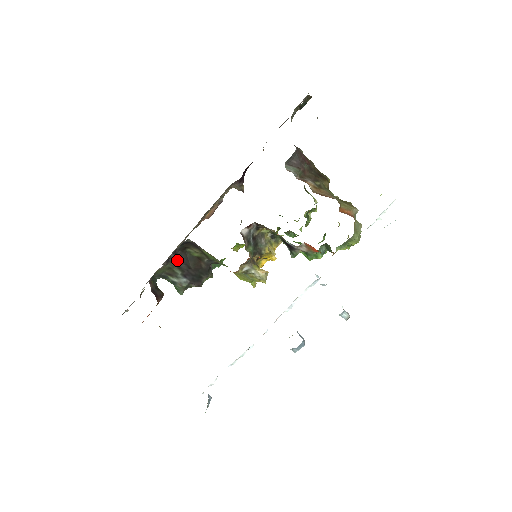
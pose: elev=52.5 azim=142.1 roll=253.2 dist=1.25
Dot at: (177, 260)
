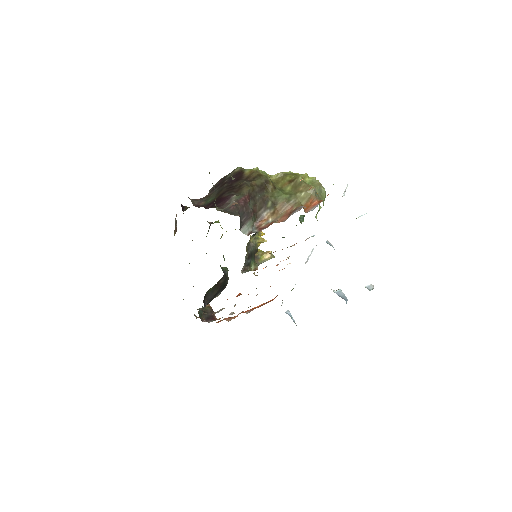
Dot at: (207, 303)
